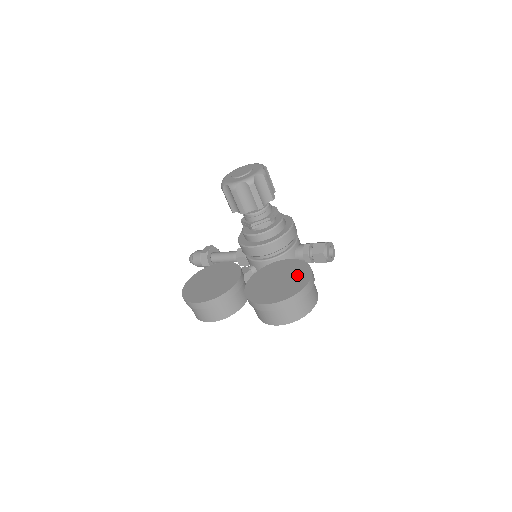
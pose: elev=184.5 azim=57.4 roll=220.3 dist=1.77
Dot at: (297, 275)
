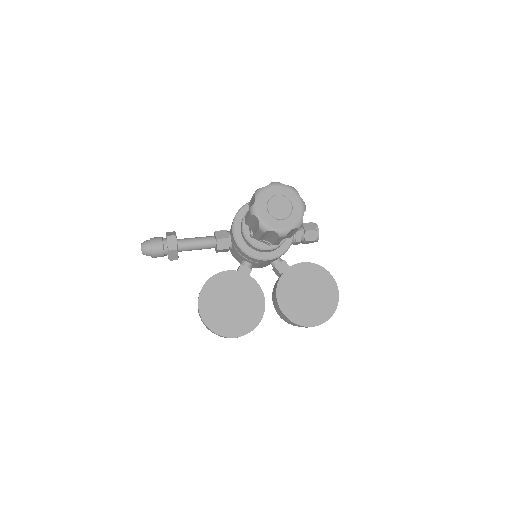
Dot at: (324, 285)
